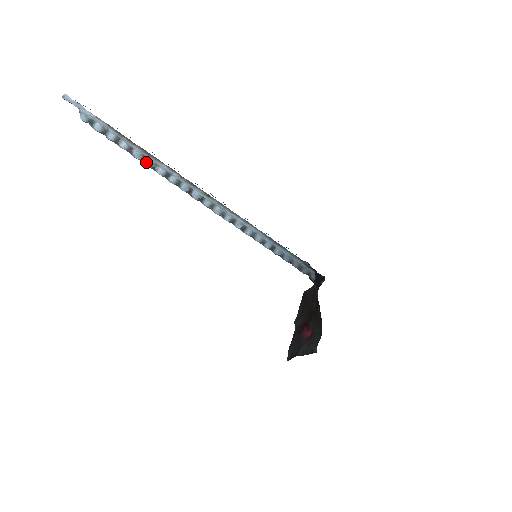
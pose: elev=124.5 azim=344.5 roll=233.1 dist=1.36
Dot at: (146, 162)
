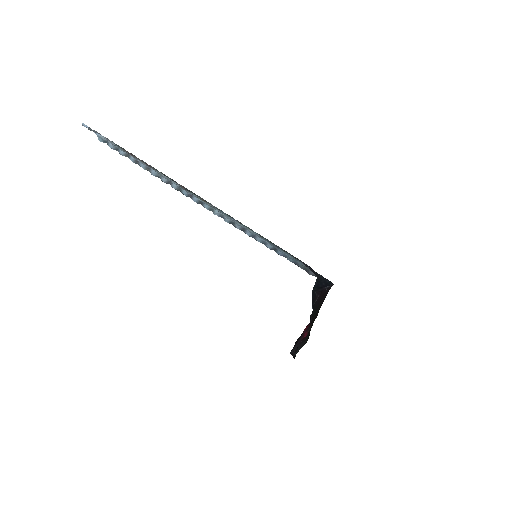
Dot at: (151, 172)
